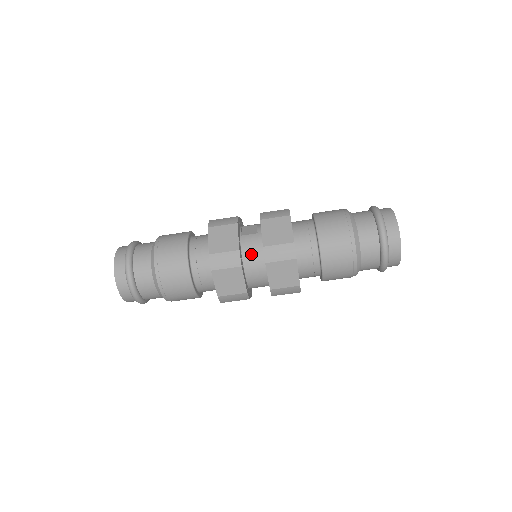
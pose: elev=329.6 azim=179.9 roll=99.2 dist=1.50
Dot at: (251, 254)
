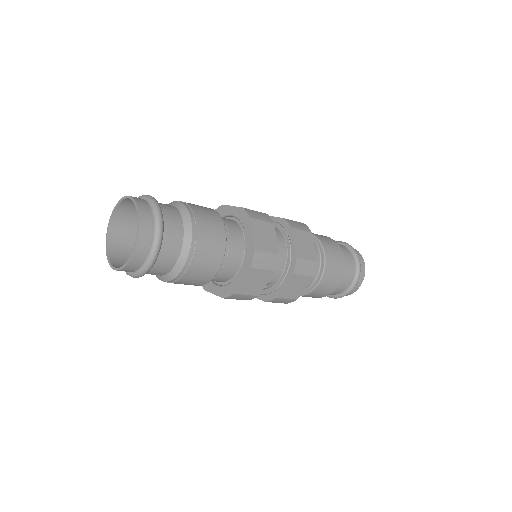
Dot at: occluded
